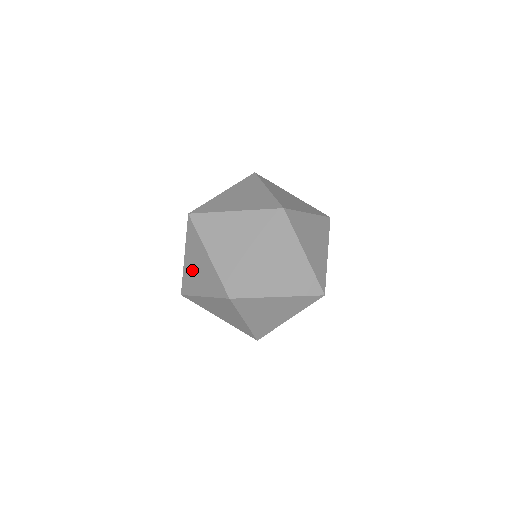
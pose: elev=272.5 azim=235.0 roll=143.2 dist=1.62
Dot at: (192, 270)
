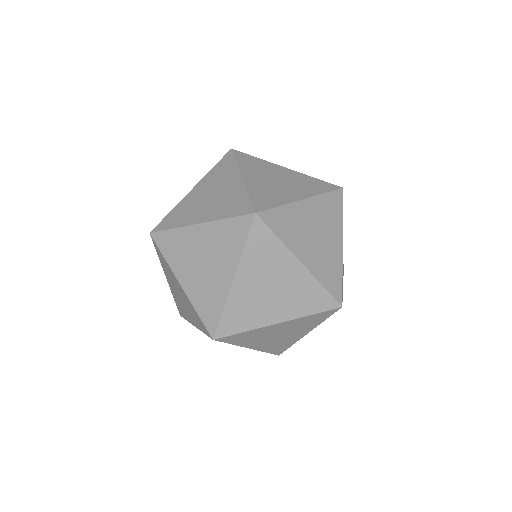
Dot at: (175, 285)
